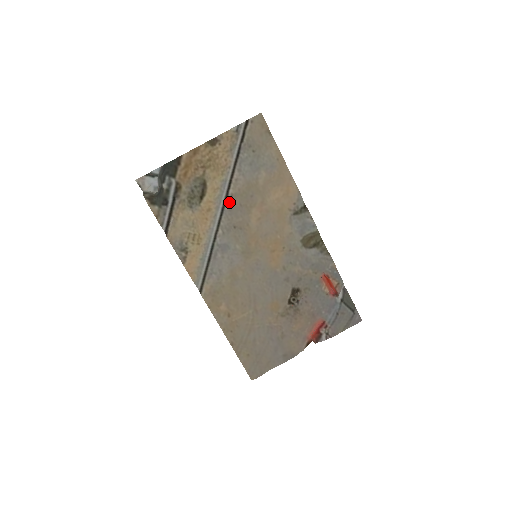
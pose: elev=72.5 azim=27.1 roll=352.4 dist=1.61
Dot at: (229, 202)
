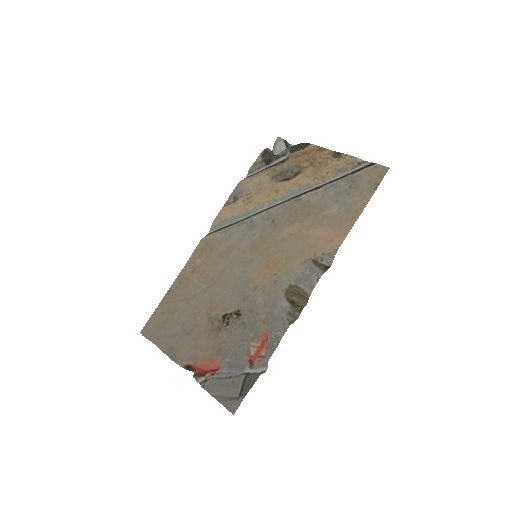
Dot at: (293, 201)
